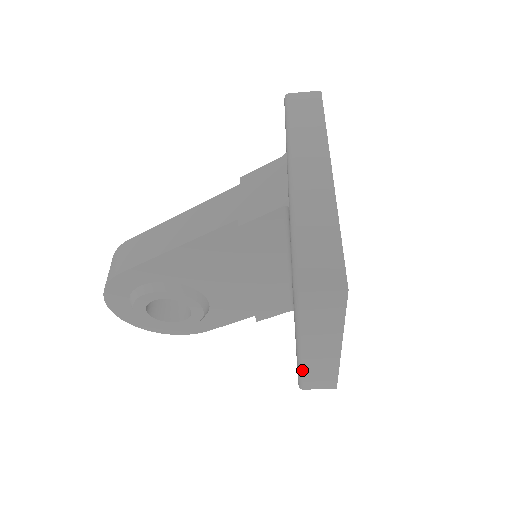
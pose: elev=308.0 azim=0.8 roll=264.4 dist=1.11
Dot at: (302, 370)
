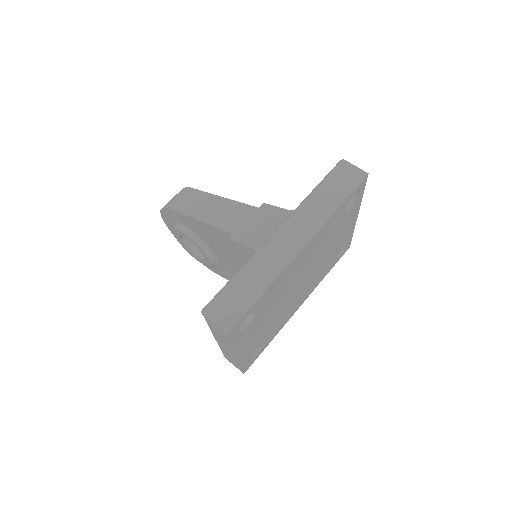
Dot at: occluded
